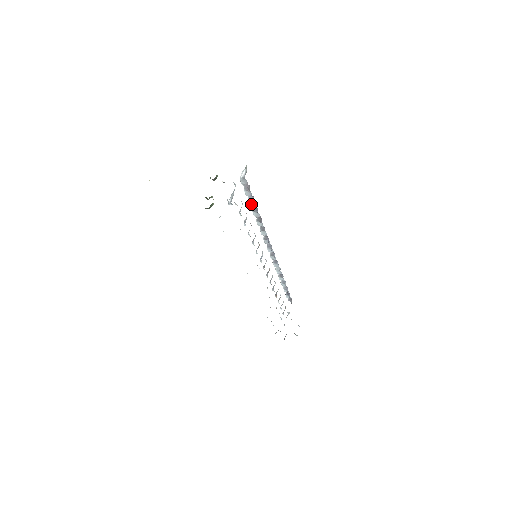
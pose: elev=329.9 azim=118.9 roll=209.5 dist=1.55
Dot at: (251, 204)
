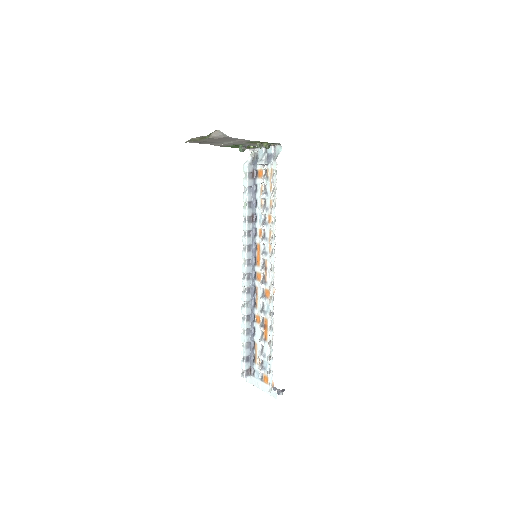
Dot at: (248, 198)
